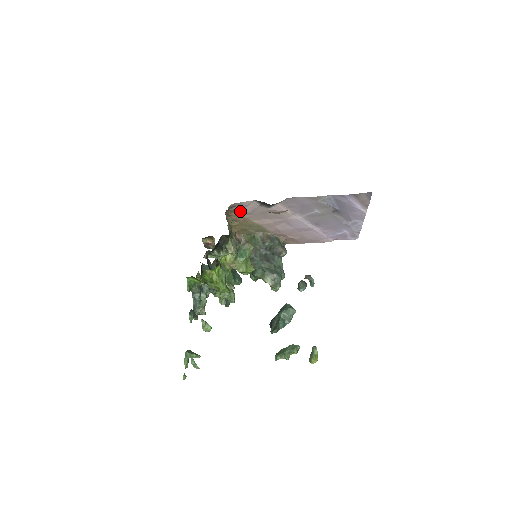
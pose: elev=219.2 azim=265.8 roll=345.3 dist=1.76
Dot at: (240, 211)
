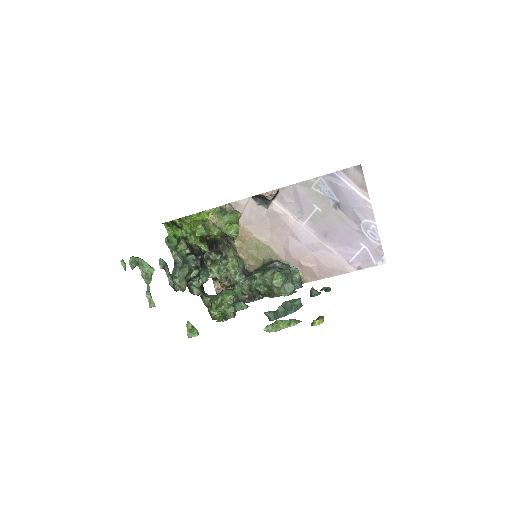
Dot at: (241, 218)
